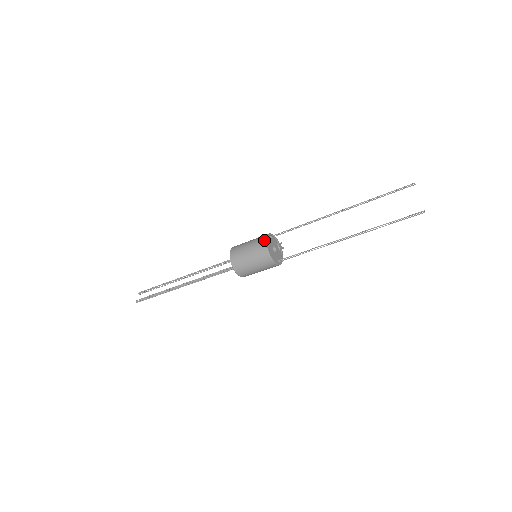
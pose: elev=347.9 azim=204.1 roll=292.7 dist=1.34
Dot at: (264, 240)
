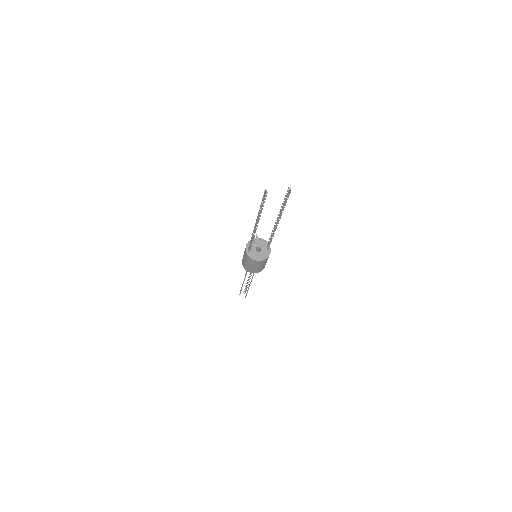
Dot at: (251, 260)
